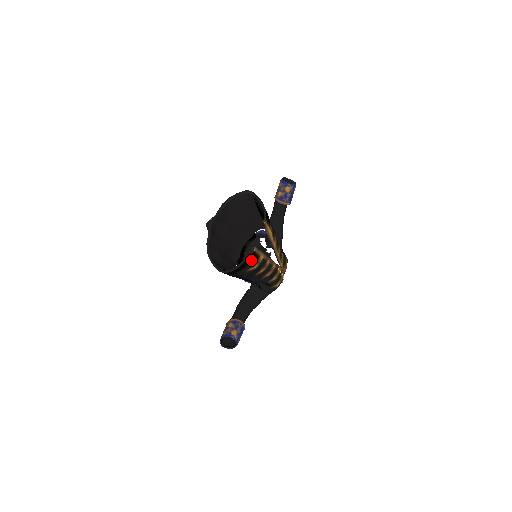
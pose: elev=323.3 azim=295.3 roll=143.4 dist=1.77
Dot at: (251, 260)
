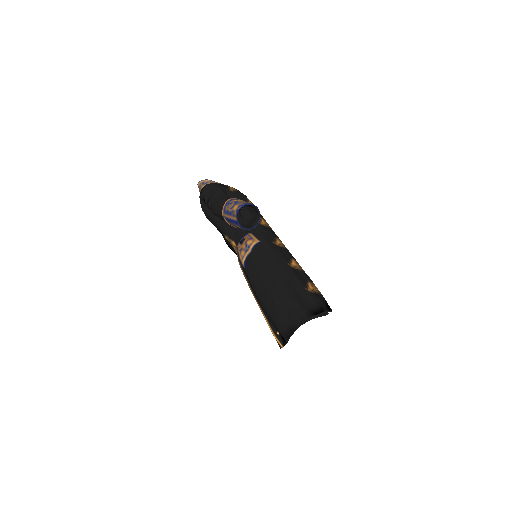
Dot at: occluded
